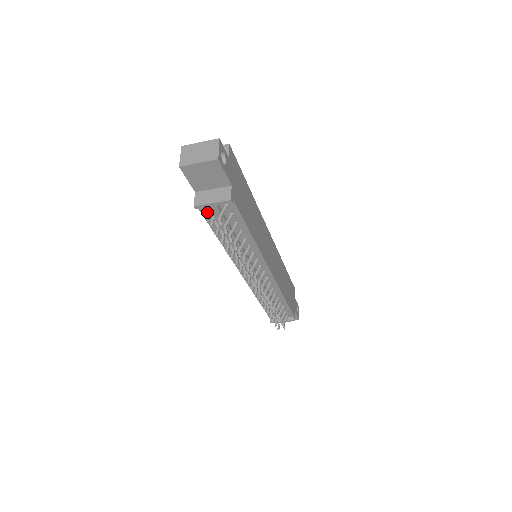
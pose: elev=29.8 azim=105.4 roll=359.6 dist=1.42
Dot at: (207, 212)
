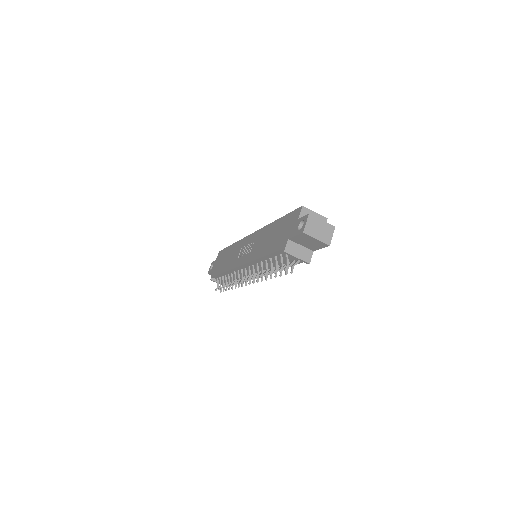
Dot at: occluded
